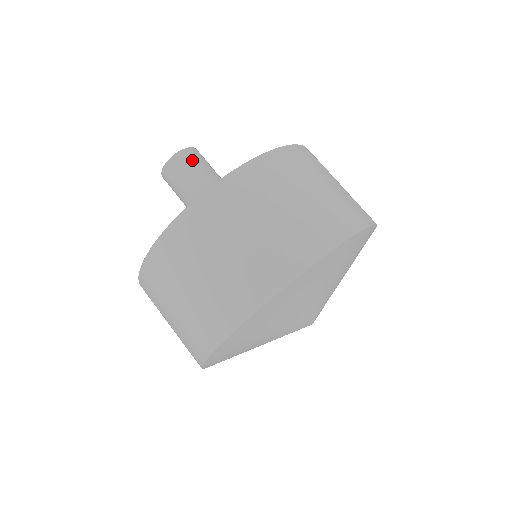
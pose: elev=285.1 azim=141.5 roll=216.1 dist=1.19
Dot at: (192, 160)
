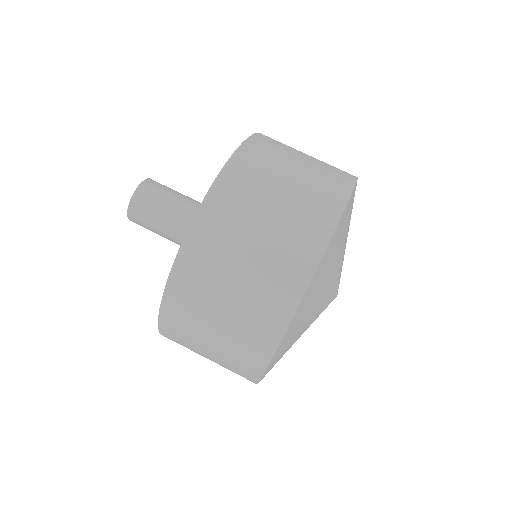
Dot at: (145, 206)
